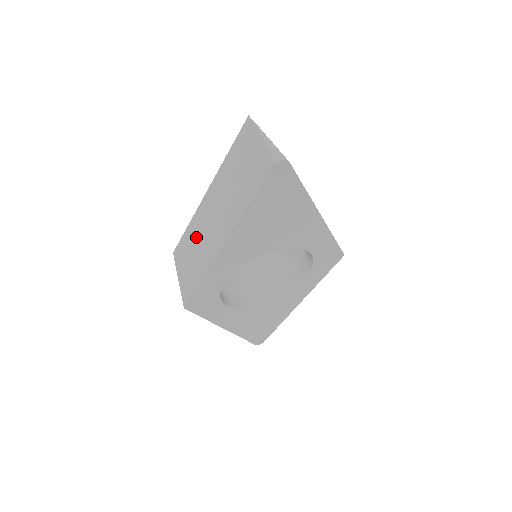
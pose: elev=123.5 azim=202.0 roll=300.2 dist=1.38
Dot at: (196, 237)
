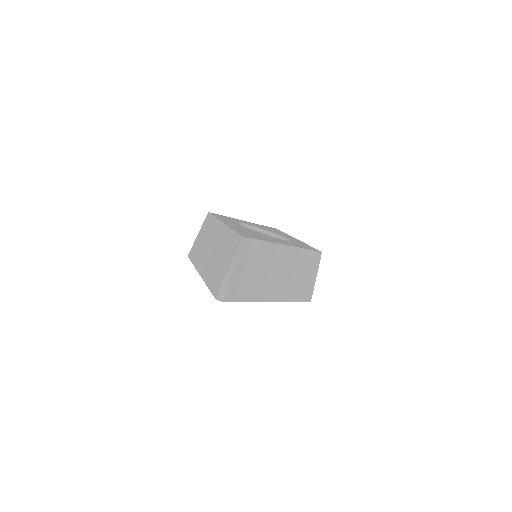
Dot at: (208, 235)
